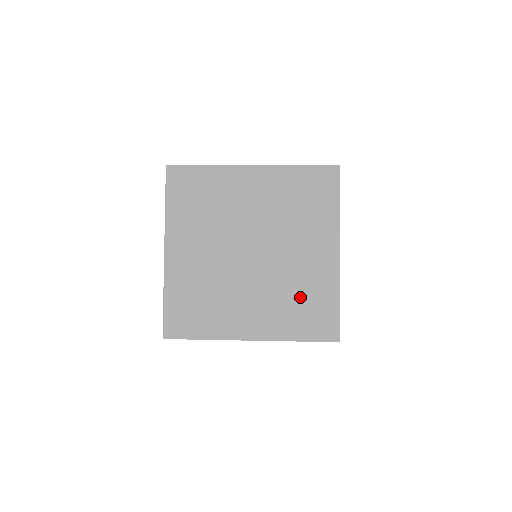
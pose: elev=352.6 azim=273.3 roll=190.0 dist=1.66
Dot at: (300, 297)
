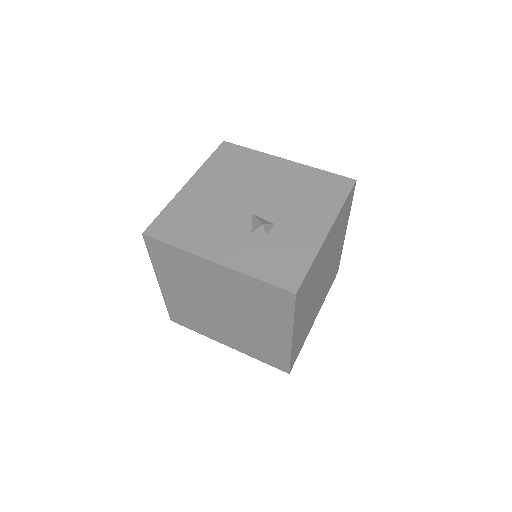
Dot at: (261, 345)
